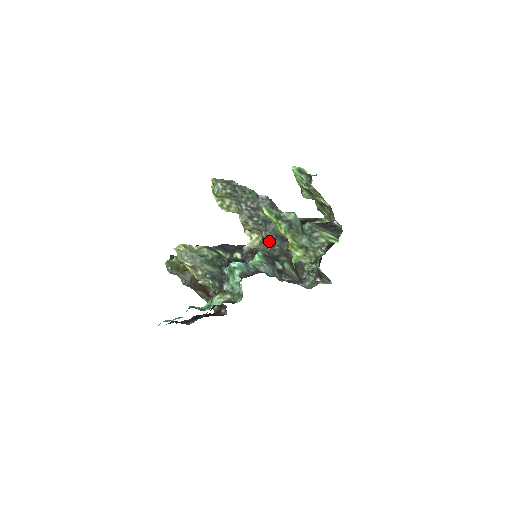
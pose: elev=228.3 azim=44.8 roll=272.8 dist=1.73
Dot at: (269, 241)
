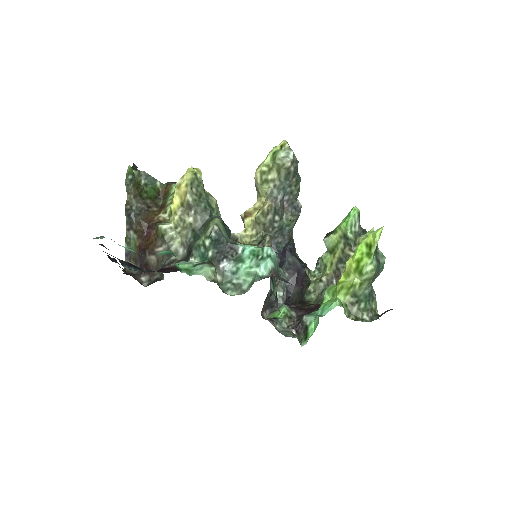
Dot at: occluded
